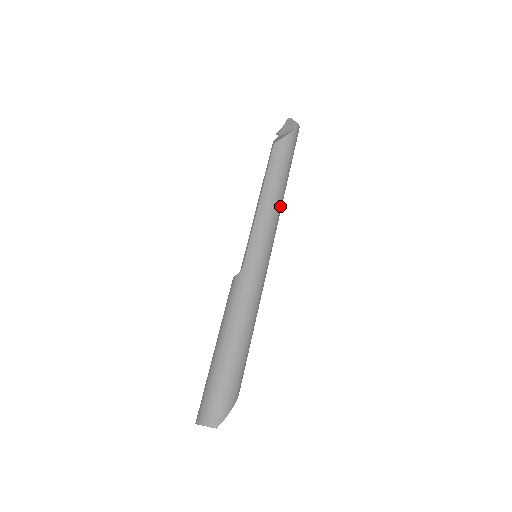
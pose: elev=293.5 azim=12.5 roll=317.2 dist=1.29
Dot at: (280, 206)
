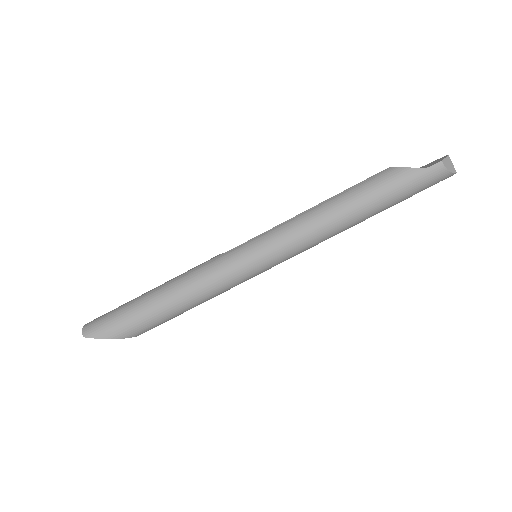
Dot at: (323, 231)
